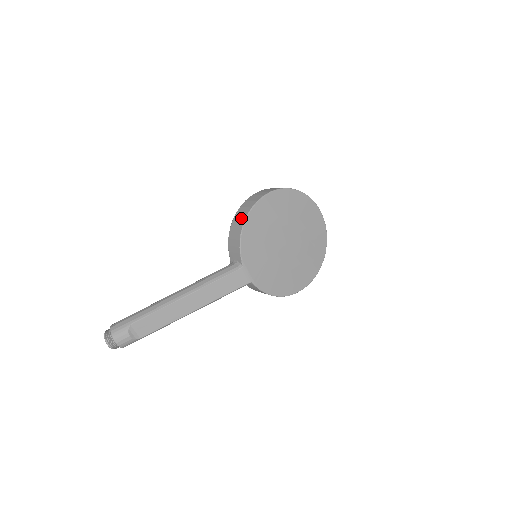
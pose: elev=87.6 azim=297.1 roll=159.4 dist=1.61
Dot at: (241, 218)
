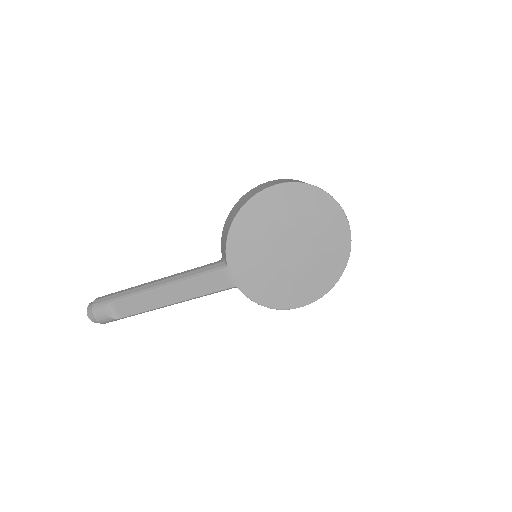
Dot at: (235, 211)
